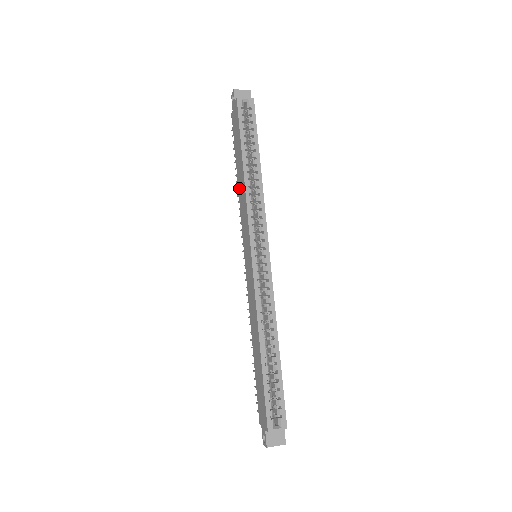
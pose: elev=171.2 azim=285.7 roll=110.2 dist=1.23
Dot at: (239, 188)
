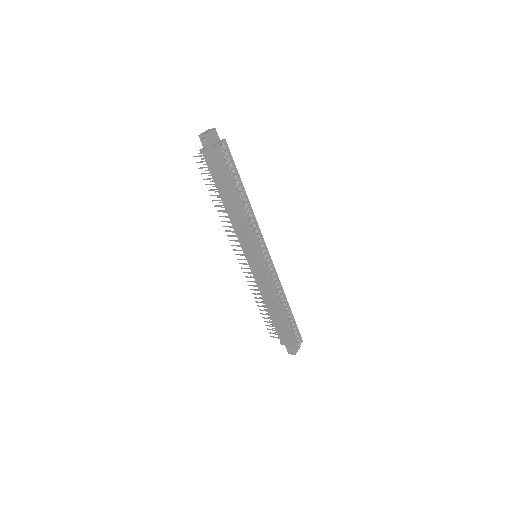
Dot at: (230, 213)
